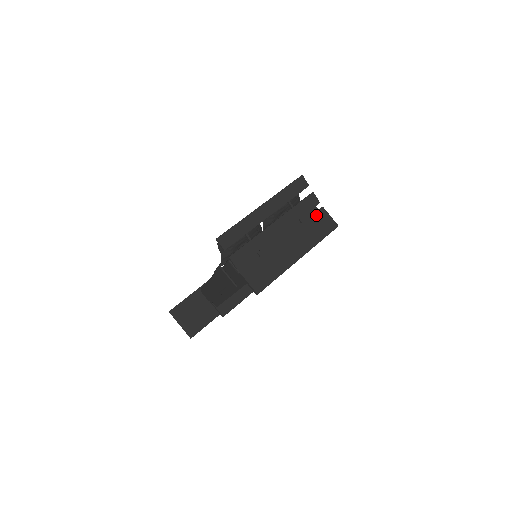
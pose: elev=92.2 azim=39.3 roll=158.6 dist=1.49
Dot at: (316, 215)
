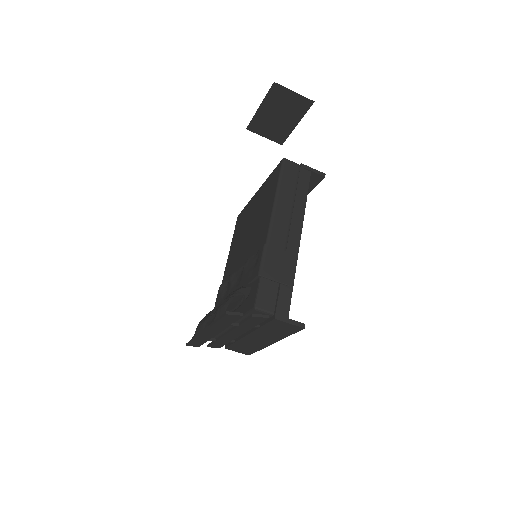
Dot at: (271, 324)
